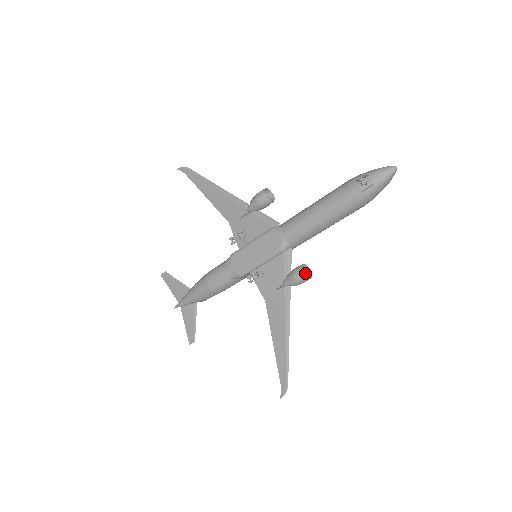
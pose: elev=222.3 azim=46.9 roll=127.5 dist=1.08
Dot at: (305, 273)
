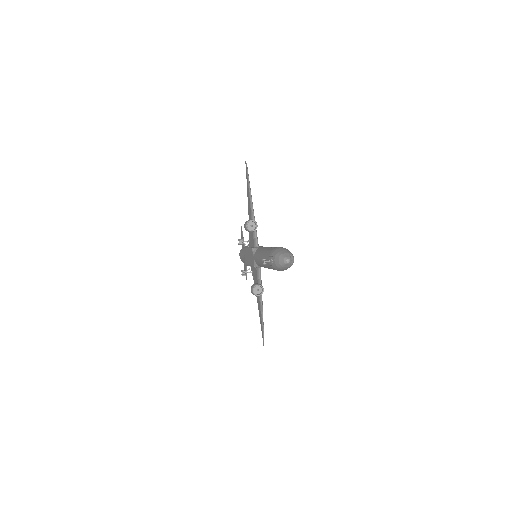
Dot at: (257, 291)
